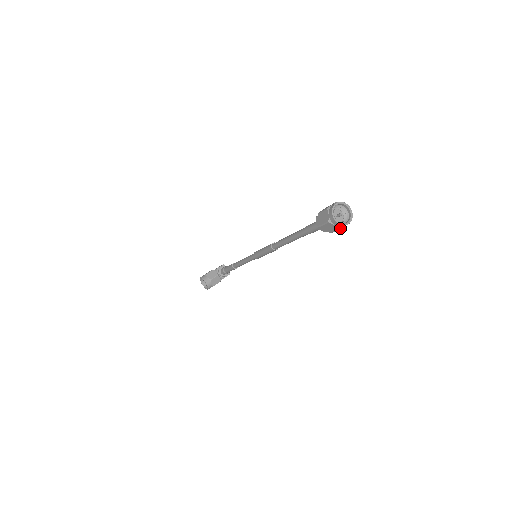
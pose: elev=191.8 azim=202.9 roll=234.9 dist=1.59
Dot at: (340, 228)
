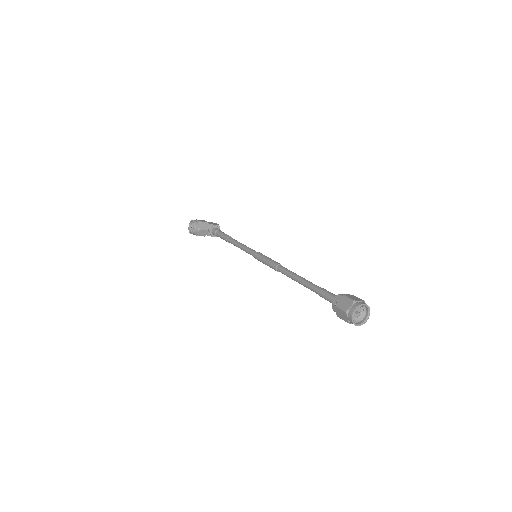
Dot at: (349, 322)
